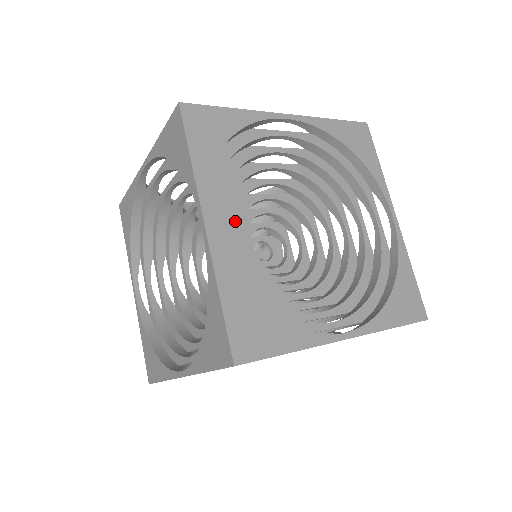
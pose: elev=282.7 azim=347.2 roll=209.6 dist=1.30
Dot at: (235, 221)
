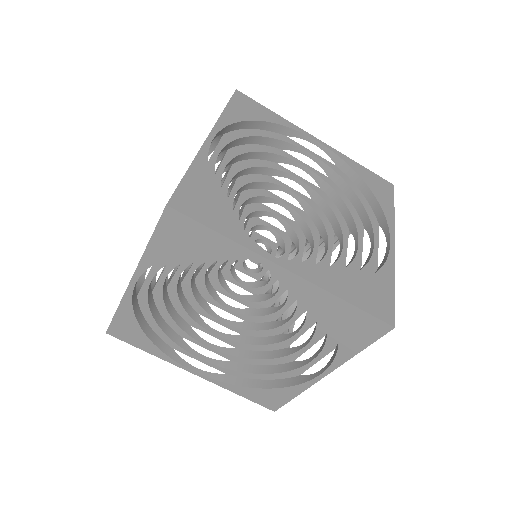
Dot at: (210, 301)
